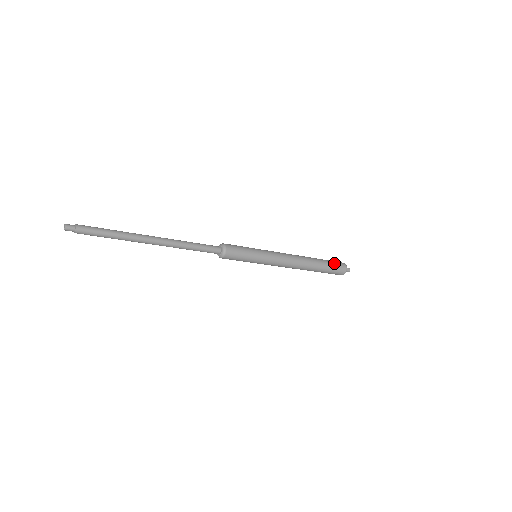
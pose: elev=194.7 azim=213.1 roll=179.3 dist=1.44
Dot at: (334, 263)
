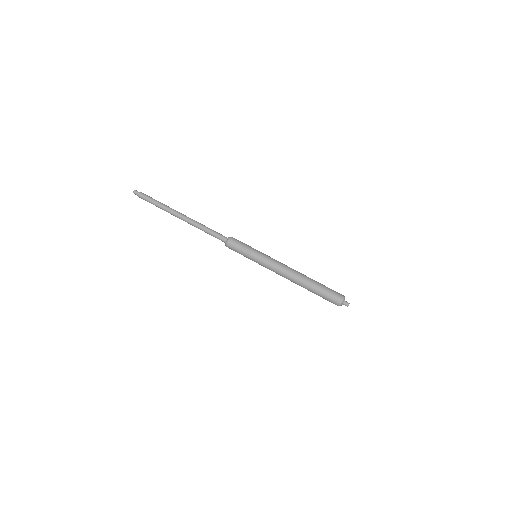
Dot at: (330, 289)
